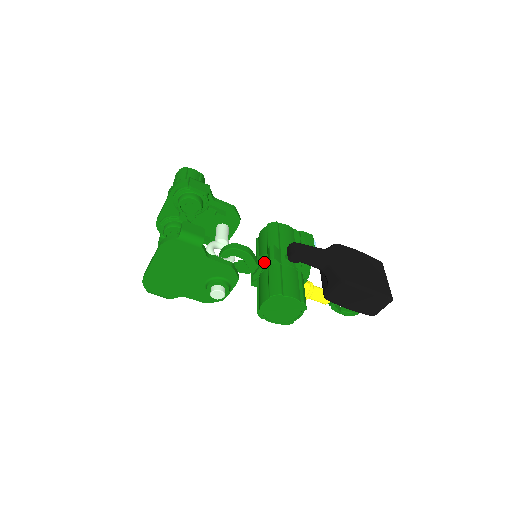
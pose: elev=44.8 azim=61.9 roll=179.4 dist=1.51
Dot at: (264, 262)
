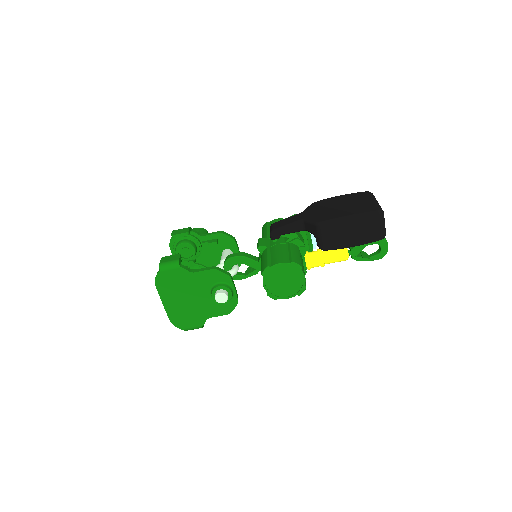
Dot at: (260, 255)
